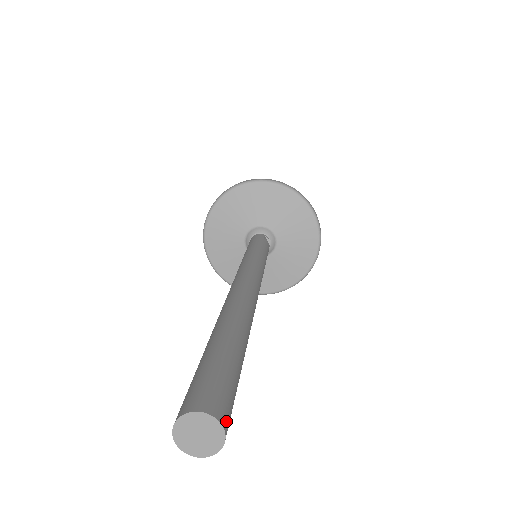
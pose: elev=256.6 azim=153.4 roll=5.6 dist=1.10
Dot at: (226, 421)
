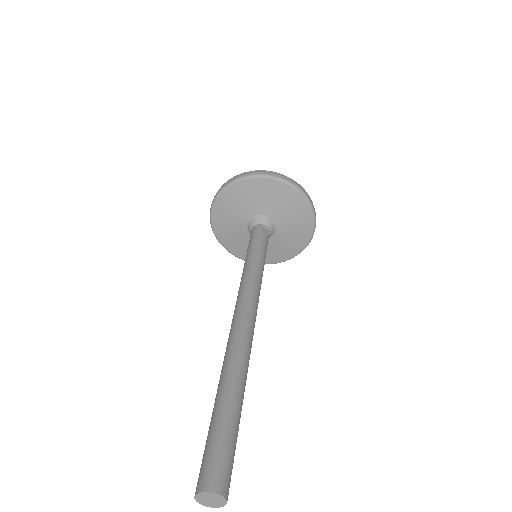
Dot at: (224, 488)
